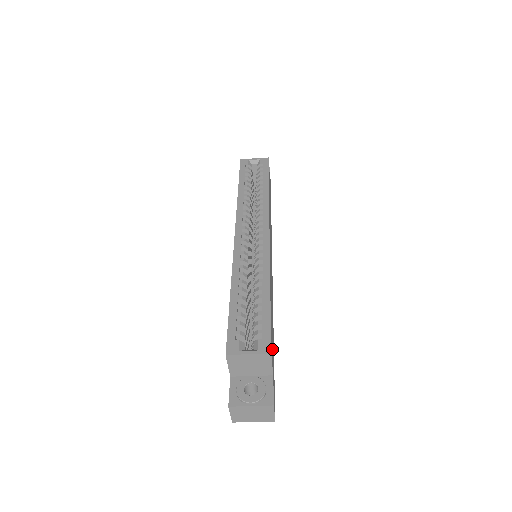
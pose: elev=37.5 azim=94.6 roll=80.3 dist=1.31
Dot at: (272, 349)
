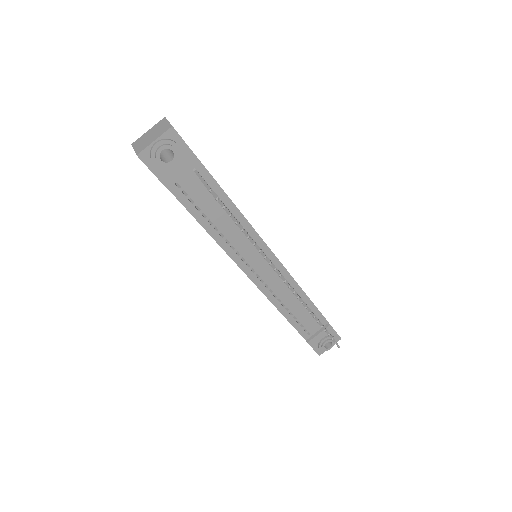
Dot at: occluded
